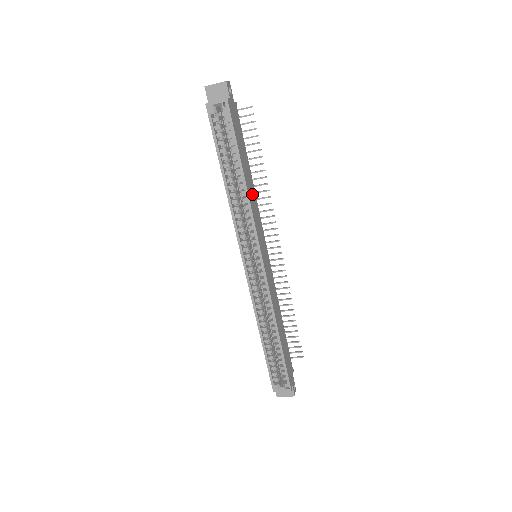
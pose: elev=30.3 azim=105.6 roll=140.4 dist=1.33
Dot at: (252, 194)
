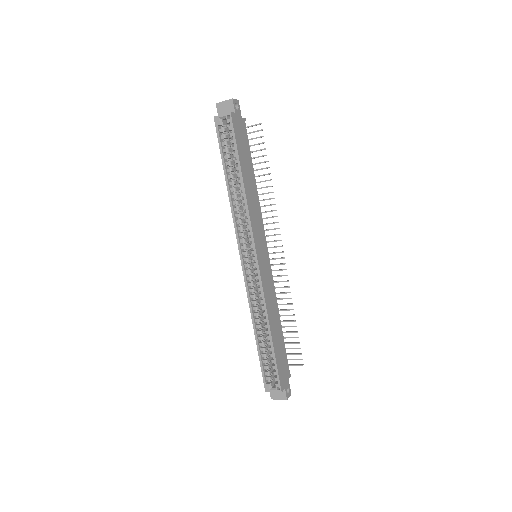
Dot at: (253, 198)
